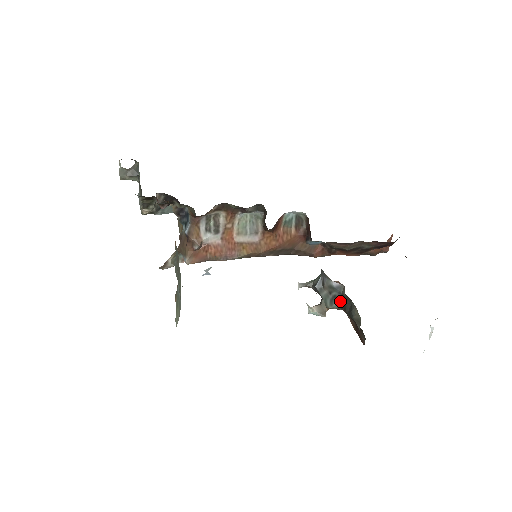
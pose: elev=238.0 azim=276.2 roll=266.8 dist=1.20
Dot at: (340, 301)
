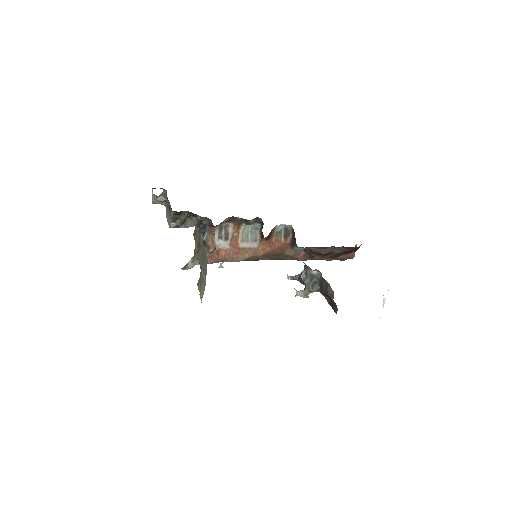
Dot at: (319, 285)
